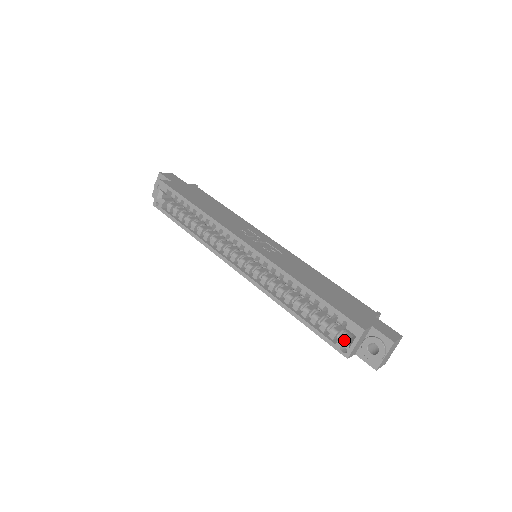
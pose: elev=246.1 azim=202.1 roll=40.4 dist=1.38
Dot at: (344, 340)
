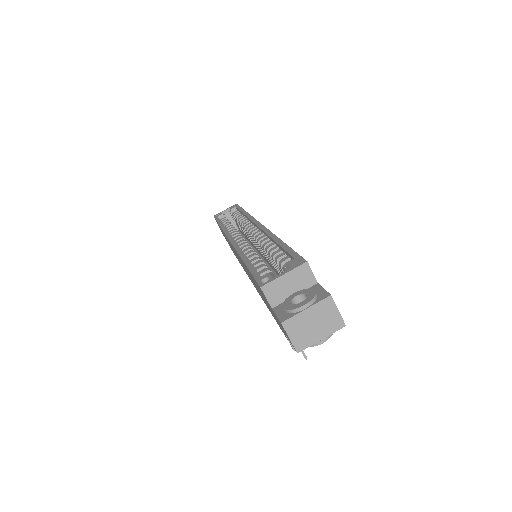
Dot at: (275, 275)
